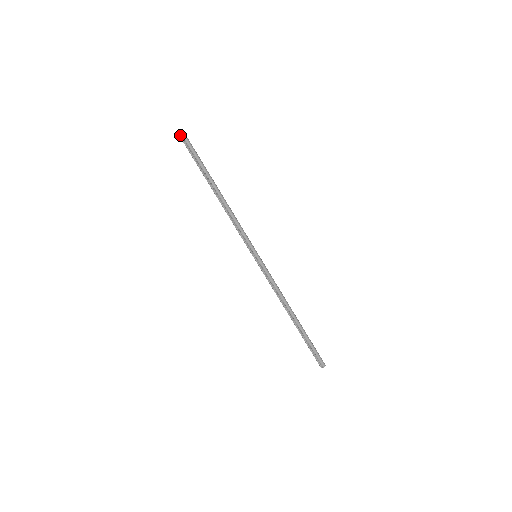
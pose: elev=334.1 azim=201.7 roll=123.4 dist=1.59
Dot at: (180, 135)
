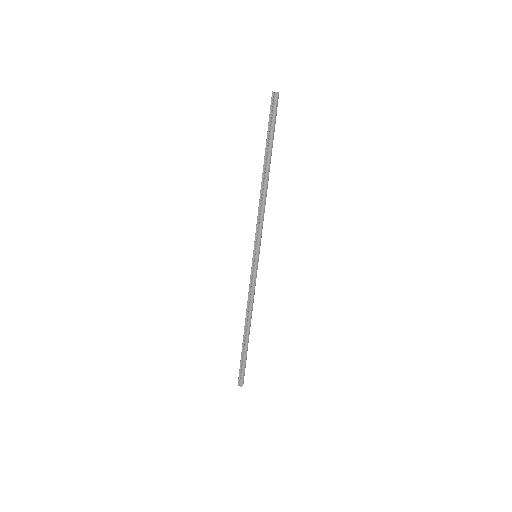
Dot at: (273, 95)
